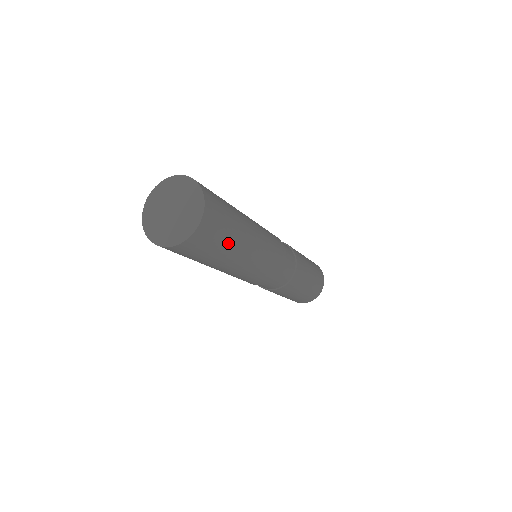
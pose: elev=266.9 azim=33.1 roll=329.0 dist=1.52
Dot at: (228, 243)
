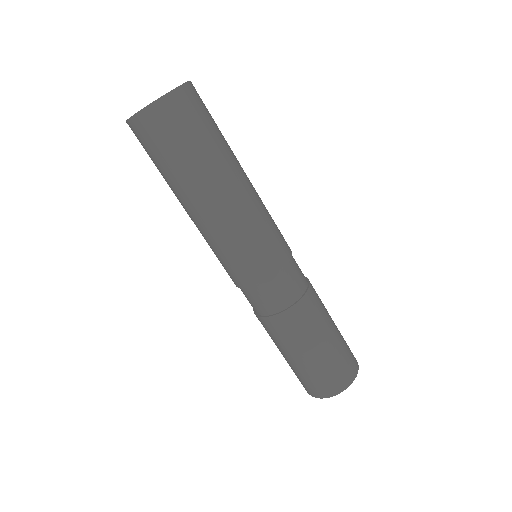
Dot at: (212, 144)
